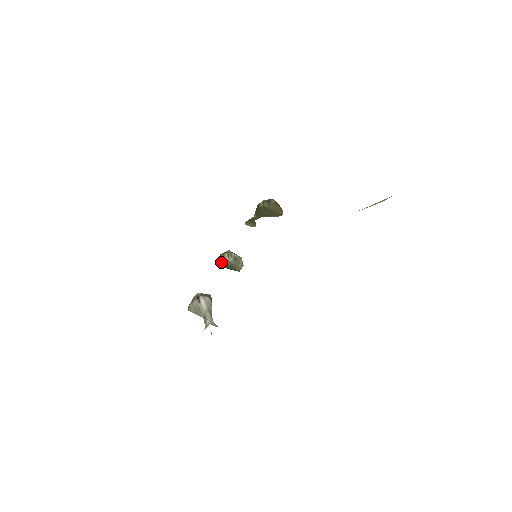
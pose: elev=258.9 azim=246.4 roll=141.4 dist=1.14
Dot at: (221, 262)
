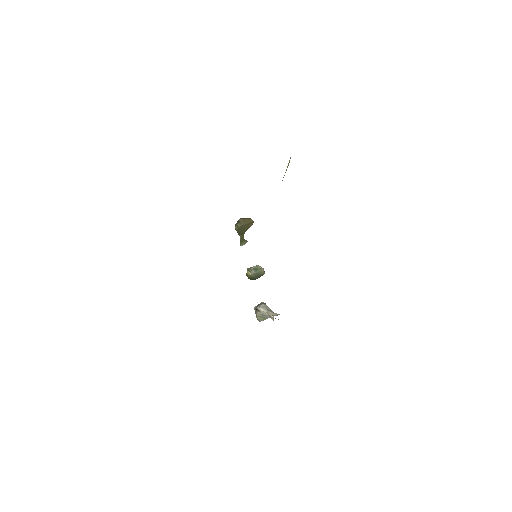
Dot at: (250, 279)
